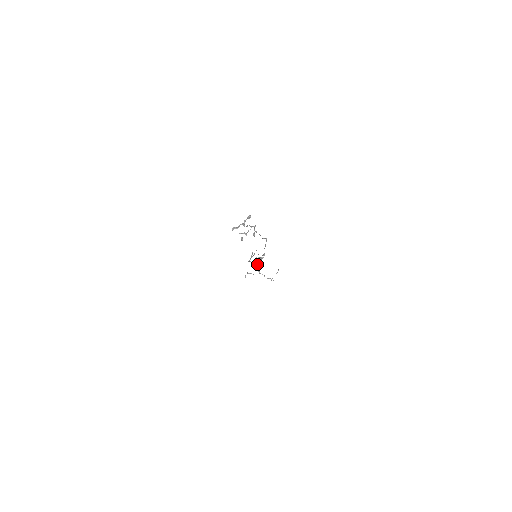
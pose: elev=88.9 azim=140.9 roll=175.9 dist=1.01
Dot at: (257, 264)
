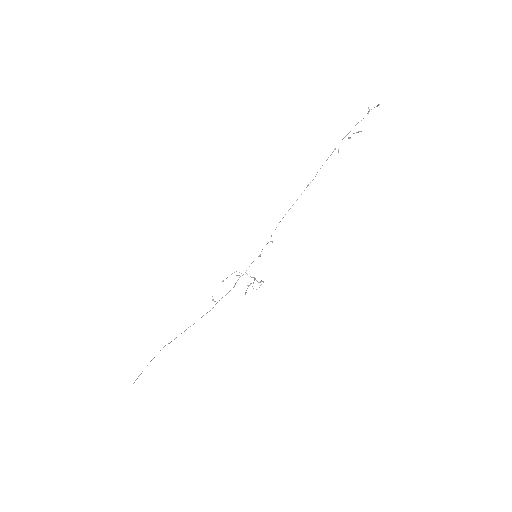
Dot at: occluded
